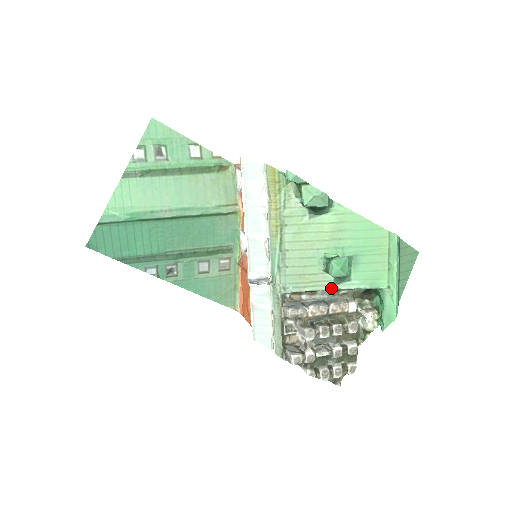
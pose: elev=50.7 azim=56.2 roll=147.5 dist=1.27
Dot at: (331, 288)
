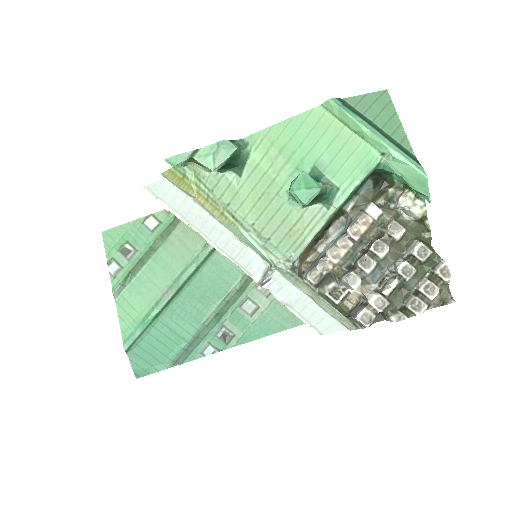
Dot at: (329, 215)
